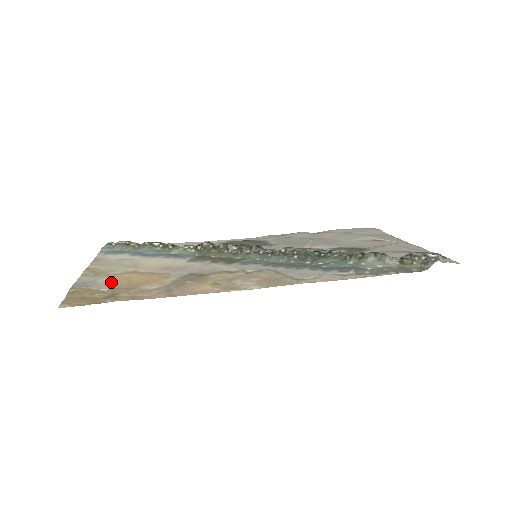
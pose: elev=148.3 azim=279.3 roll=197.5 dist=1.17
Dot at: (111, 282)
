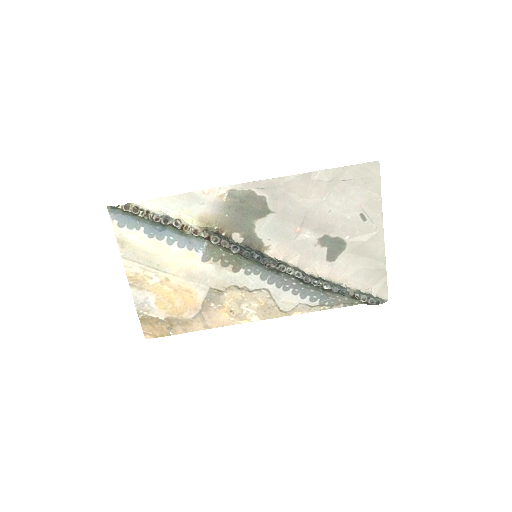
Dot at: (160, 306)
